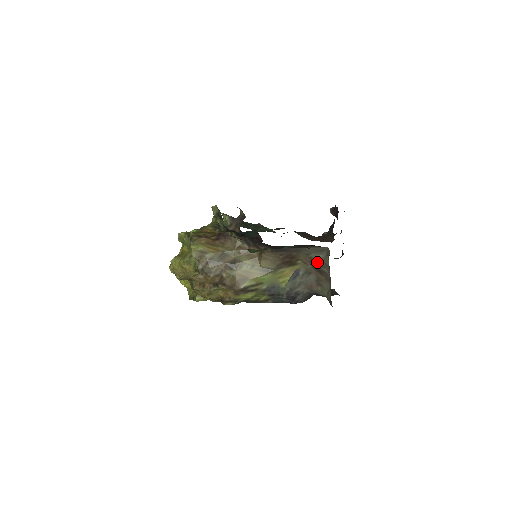
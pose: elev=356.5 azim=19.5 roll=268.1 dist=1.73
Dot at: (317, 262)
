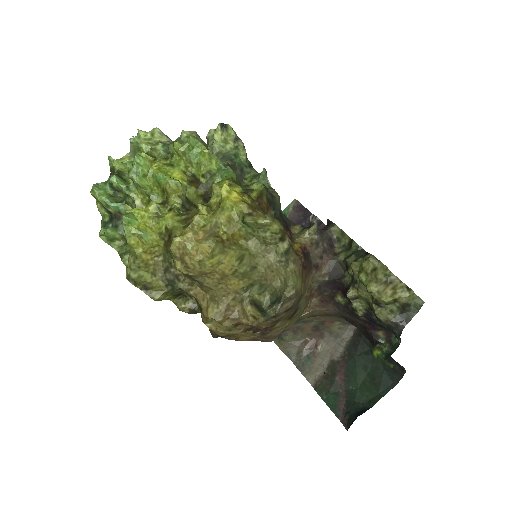
Dot at: (331, 326)
